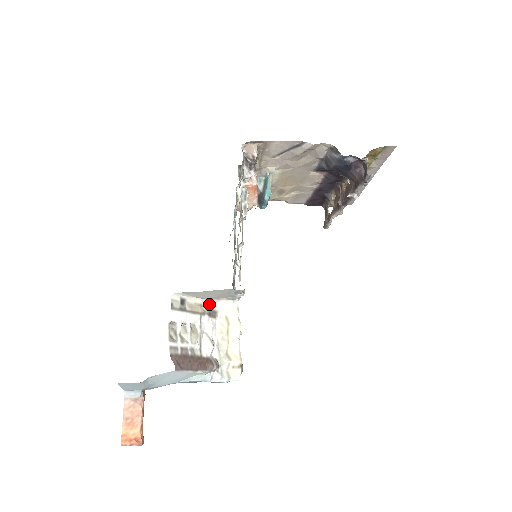
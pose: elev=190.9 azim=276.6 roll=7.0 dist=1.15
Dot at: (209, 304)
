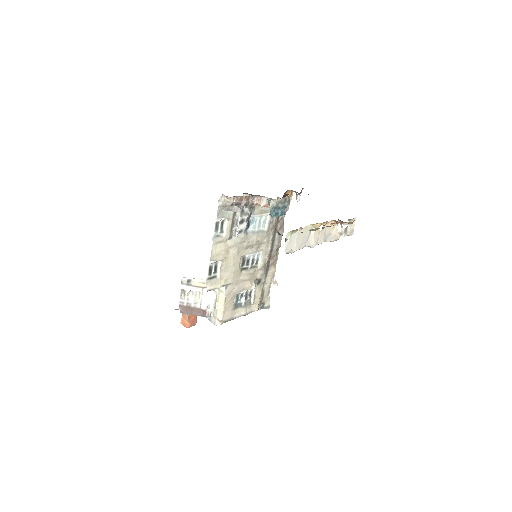
Dot at: occluded
